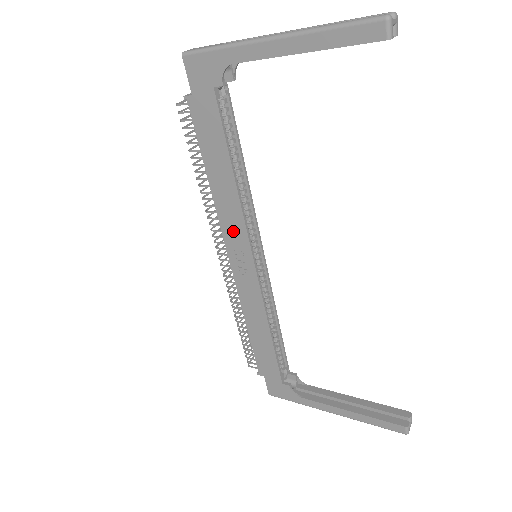
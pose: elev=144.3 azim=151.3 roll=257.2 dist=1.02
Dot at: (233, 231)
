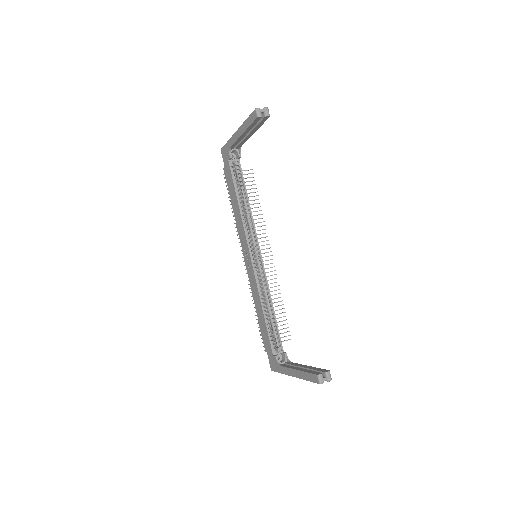
Dot at: (243, 239)
